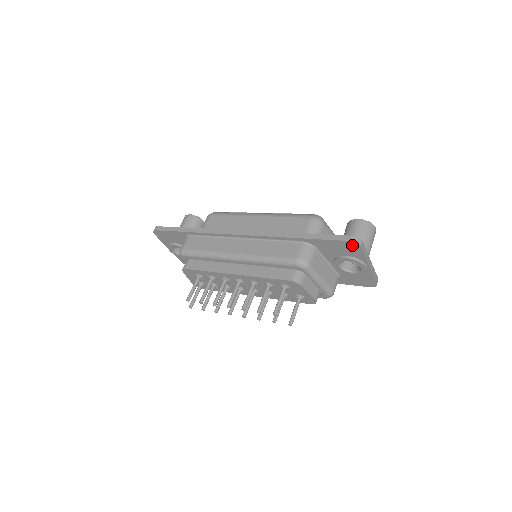
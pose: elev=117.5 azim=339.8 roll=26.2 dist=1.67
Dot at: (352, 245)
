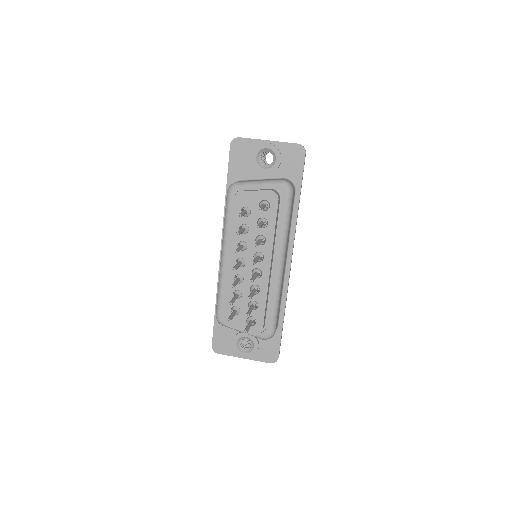
Dot at: (236, 145)
